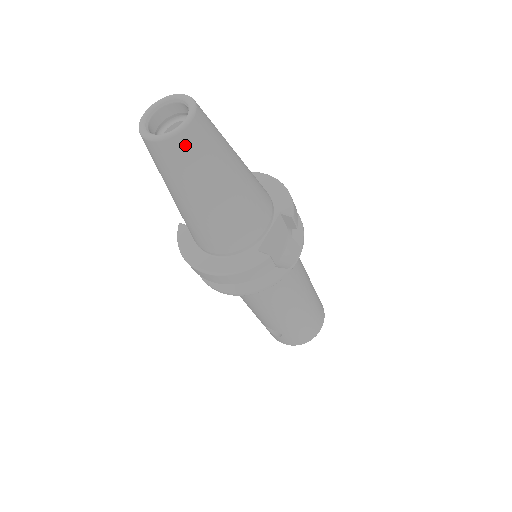
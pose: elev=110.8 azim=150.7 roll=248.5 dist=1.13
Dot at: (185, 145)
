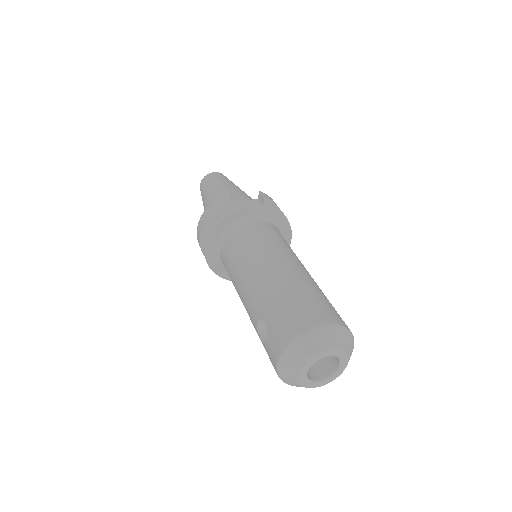
Dot at: (209, 176)
